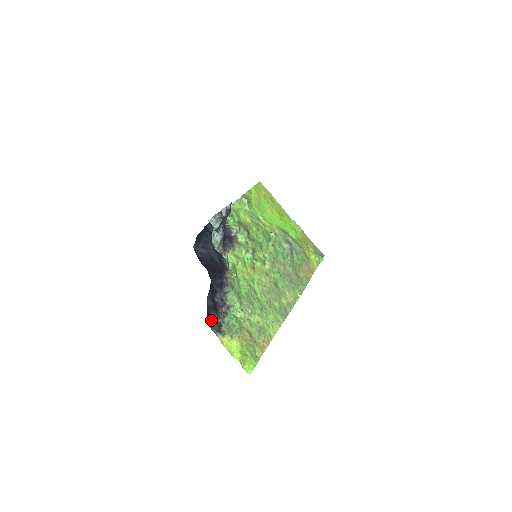
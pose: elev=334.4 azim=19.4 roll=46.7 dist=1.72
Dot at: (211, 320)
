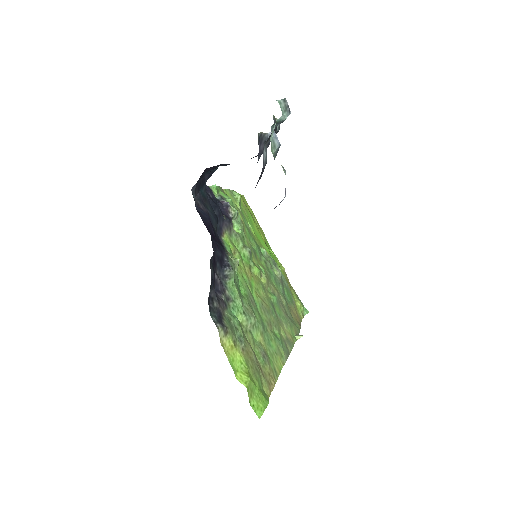
Dot at: (210, 300)
